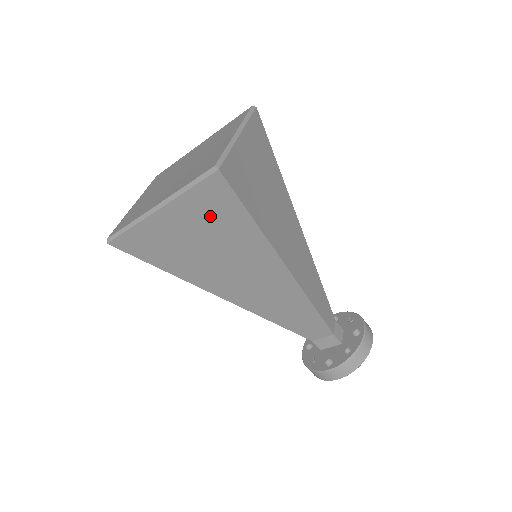
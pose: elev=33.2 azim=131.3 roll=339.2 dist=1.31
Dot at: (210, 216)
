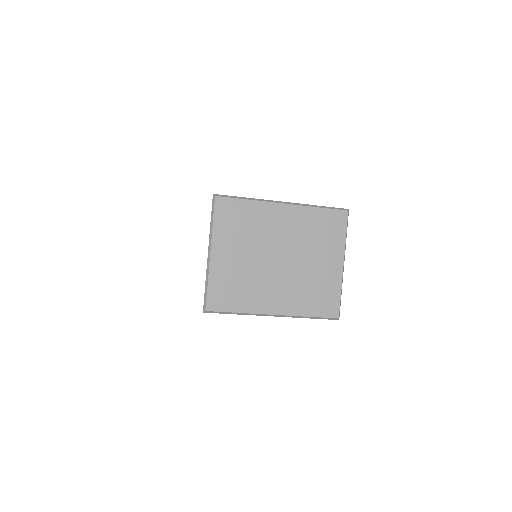
Dot at: occluded
